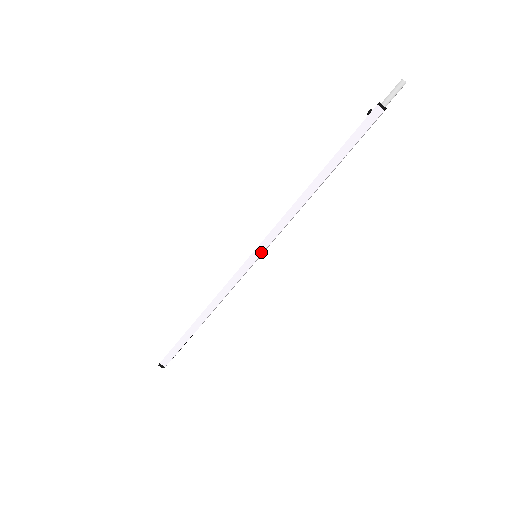
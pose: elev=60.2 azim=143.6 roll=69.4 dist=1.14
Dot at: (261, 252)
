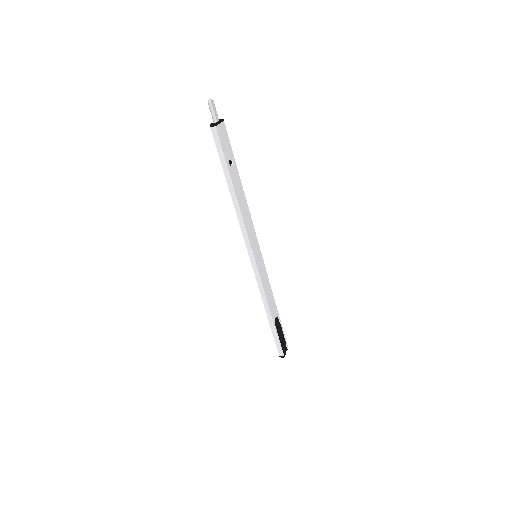
Dot at: (252, 253)
